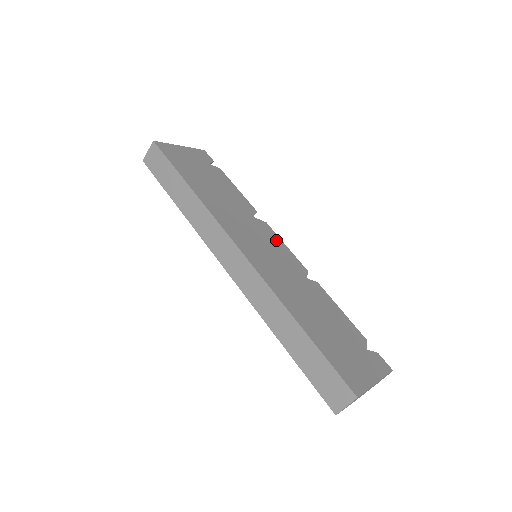
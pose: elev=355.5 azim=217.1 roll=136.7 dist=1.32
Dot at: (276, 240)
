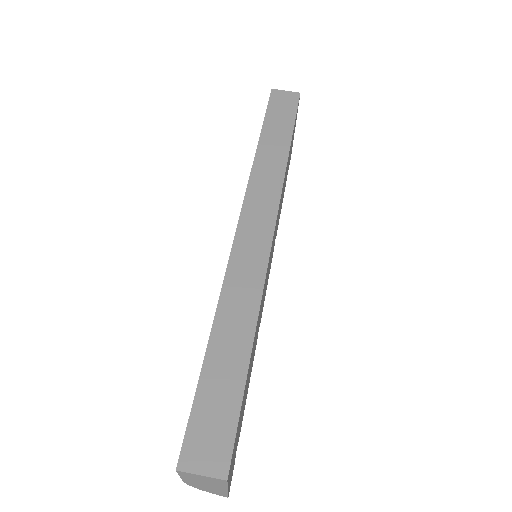
Dot at: occluded
